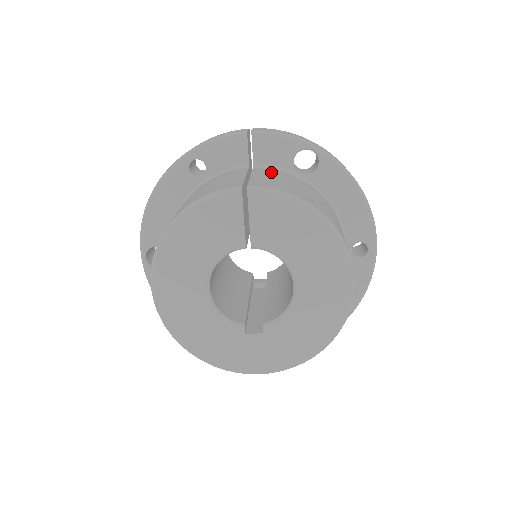
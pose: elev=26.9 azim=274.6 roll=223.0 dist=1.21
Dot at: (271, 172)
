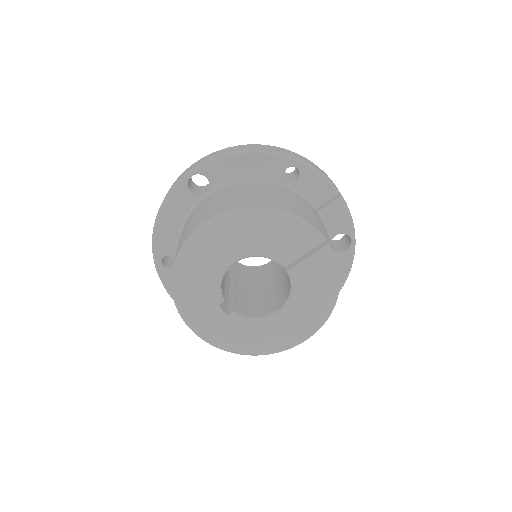
Dot at: occluded
